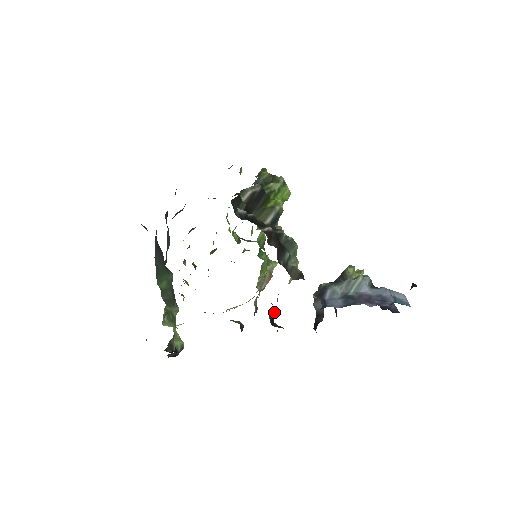
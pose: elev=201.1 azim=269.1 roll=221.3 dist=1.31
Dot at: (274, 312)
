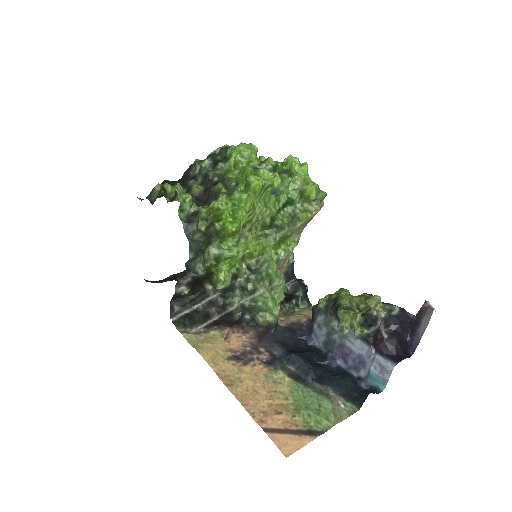
Dot at: (287, 298)
